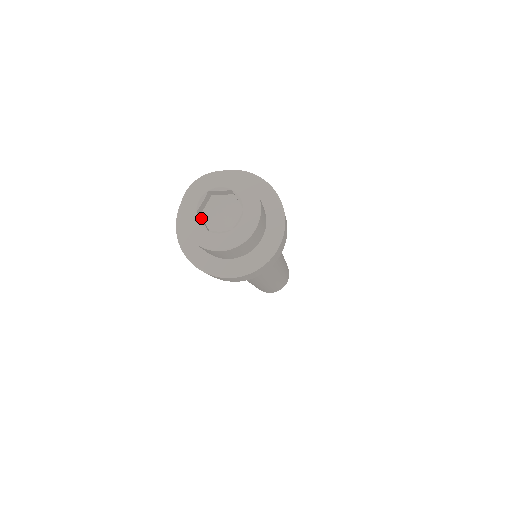
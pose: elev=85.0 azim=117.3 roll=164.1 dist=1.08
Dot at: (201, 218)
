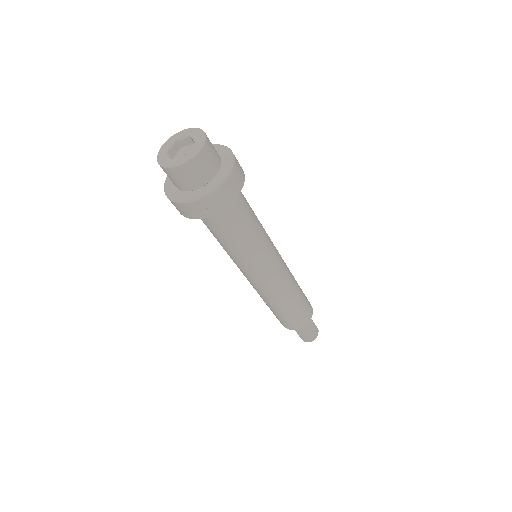
Dot at: occluded
